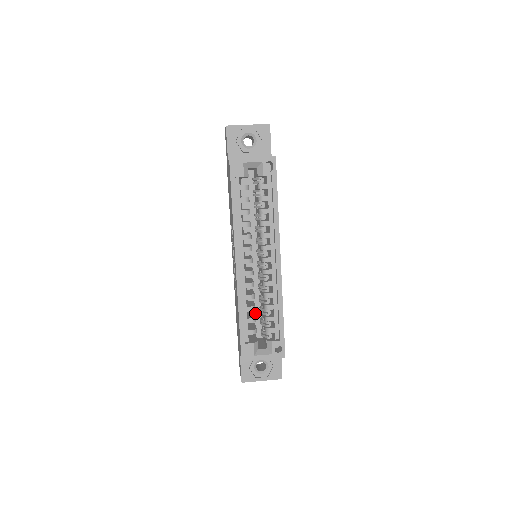
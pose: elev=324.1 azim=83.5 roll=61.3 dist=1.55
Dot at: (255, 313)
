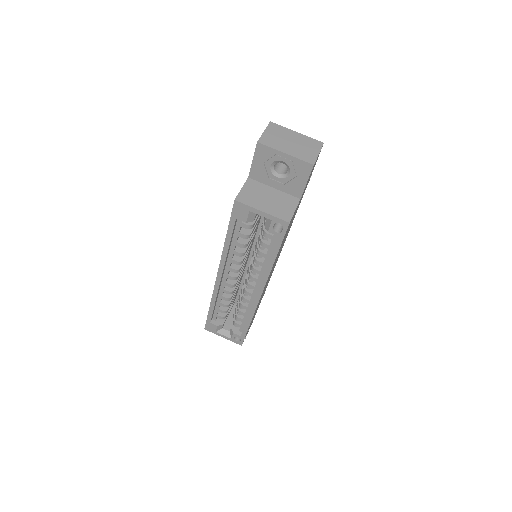
Dot at: (240, 290)
